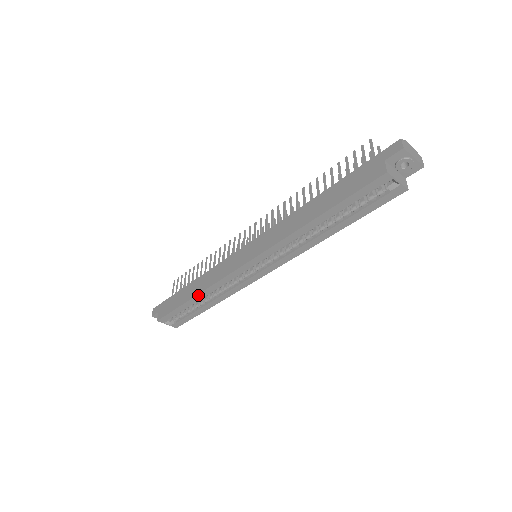
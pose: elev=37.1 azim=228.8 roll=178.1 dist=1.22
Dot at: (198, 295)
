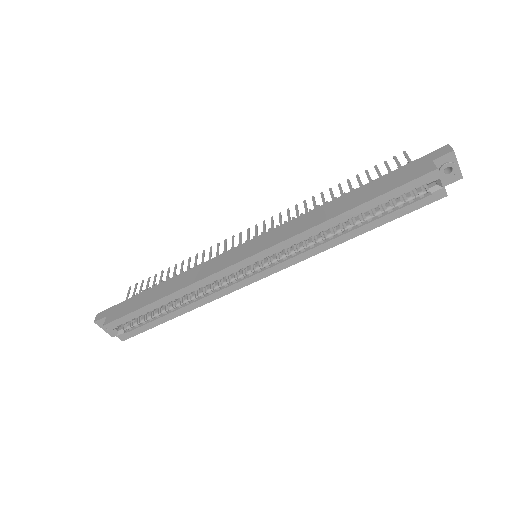
Dot at: (173, 293)
